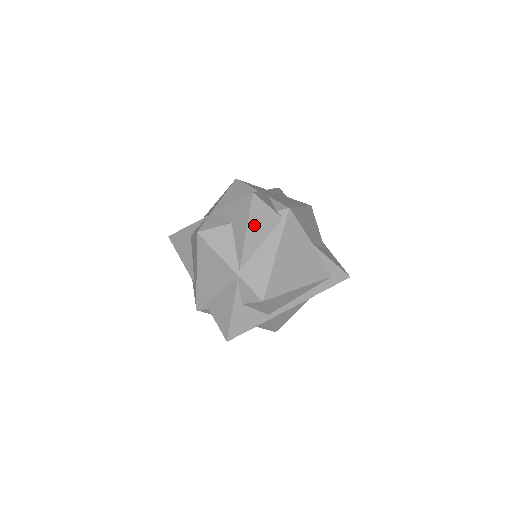
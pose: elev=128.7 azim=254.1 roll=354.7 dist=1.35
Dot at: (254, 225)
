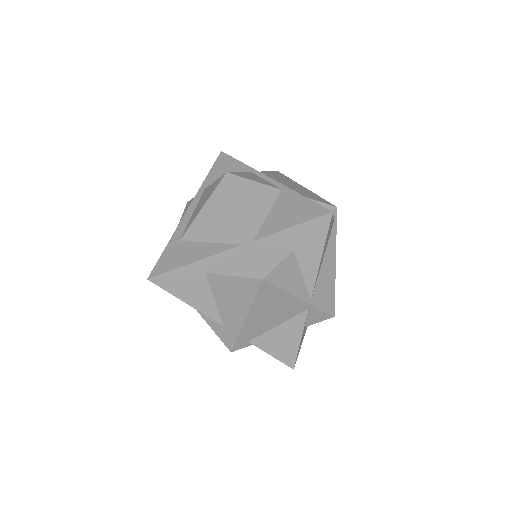
Dot at: (325, 245)
